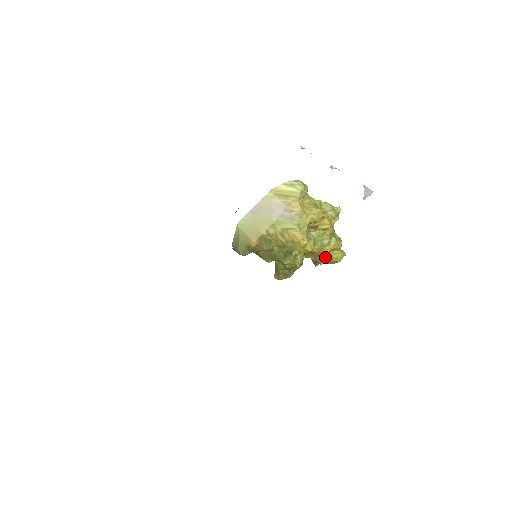
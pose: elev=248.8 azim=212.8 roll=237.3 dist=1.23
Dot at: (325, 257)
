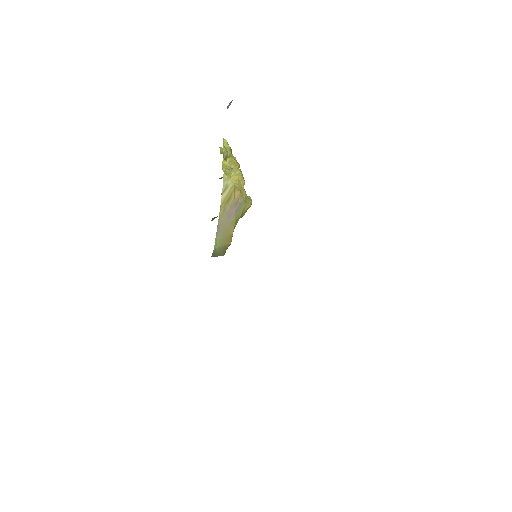
Dot at: occluded
